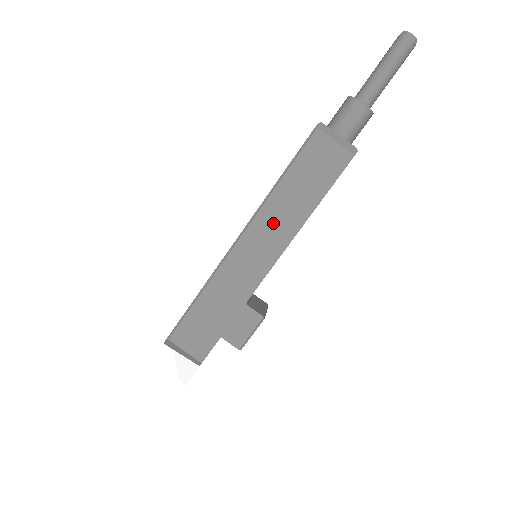
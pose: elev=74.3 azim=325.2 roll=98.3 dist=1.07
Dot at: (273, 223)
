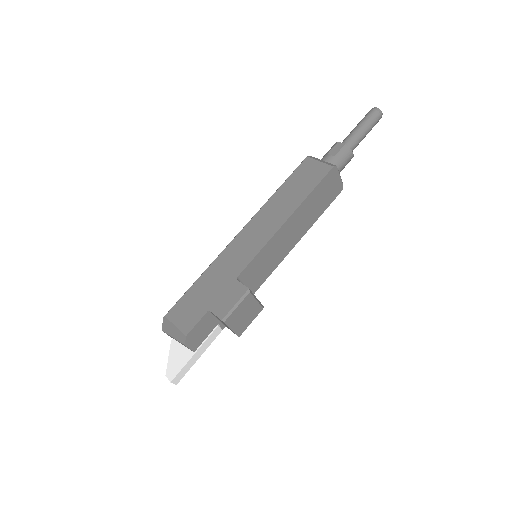
Dot at: (268, 217)
